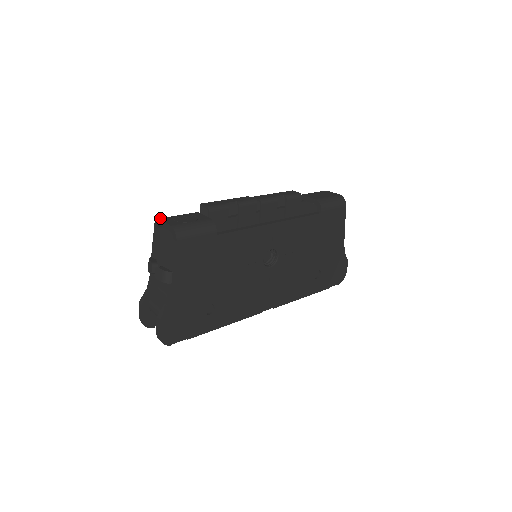
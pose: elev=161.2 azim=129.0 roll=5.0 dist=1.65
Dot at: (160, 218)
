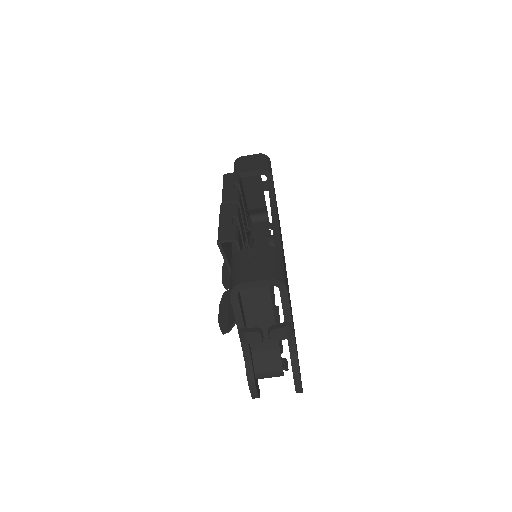
Dot at: (240, 282)
